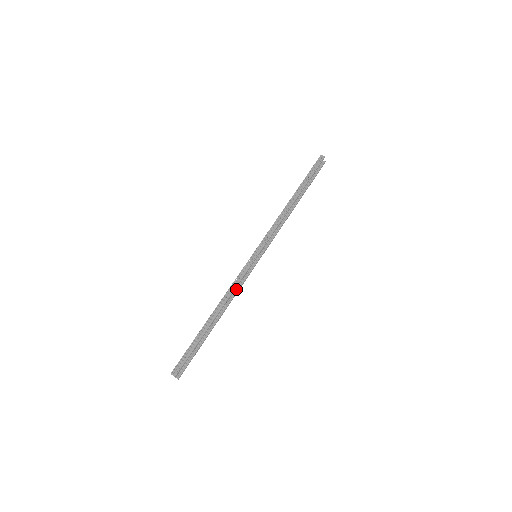
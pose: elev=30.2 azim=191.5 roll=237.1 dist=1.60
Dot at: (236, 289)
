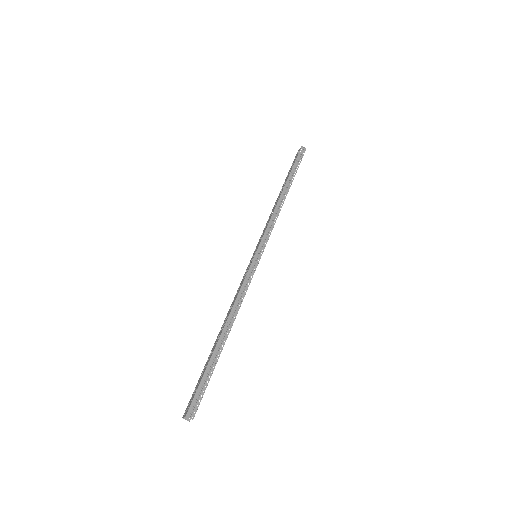
Dot at: occluded
